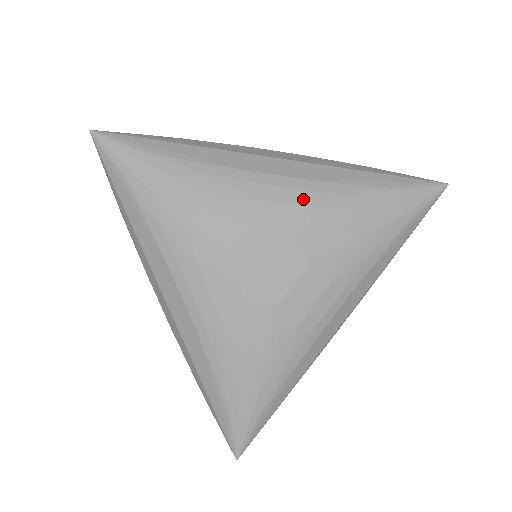
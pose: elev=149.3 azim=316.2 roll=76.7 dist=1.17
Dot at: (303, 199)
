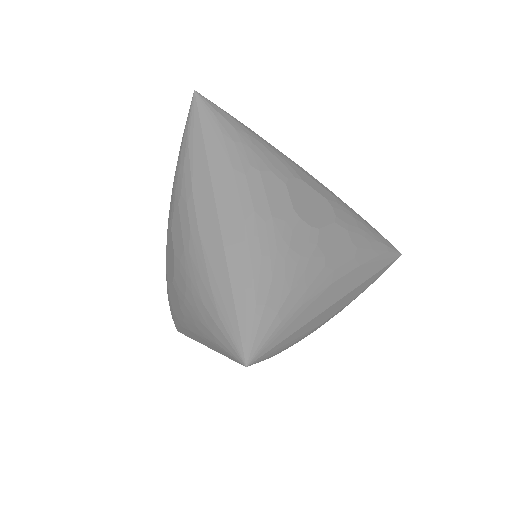
Dot at: (330, 191)
